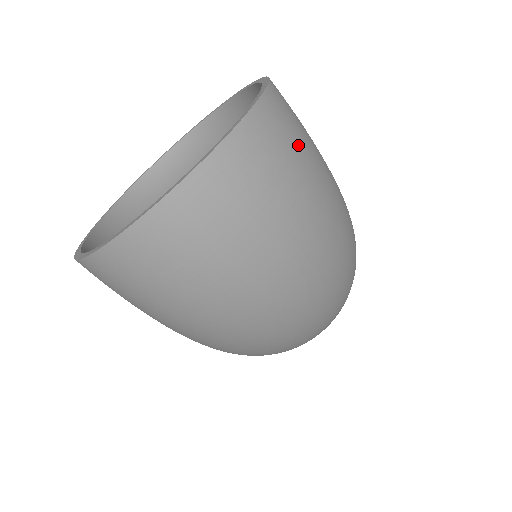
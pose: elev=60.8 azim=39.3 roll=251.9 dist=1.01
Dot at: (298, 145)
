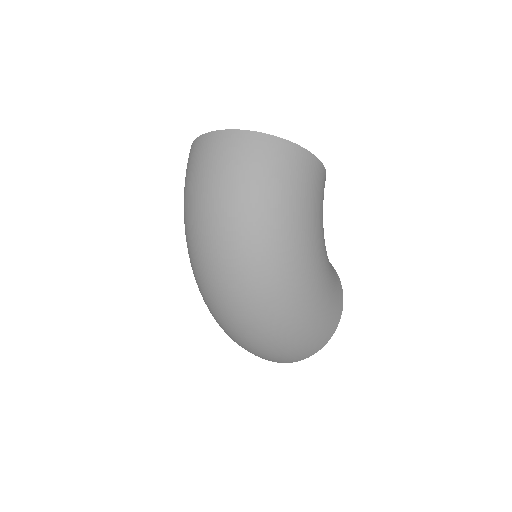
Dot at: (280, 171)
